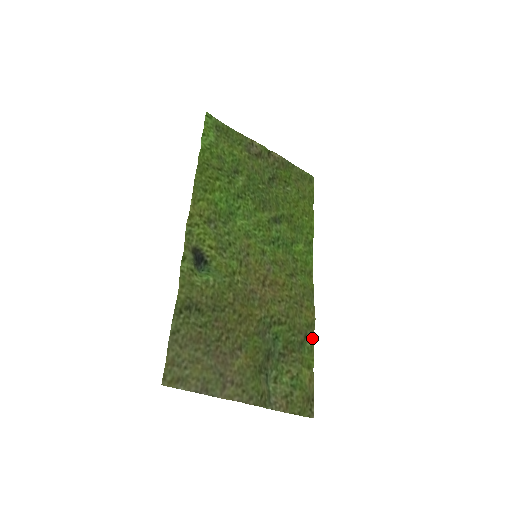
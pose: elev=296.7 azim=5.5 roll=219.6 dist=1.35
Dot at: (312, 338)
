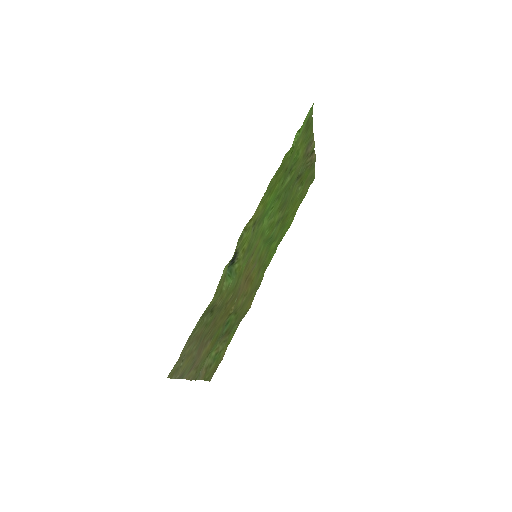
Dot at: occluded
